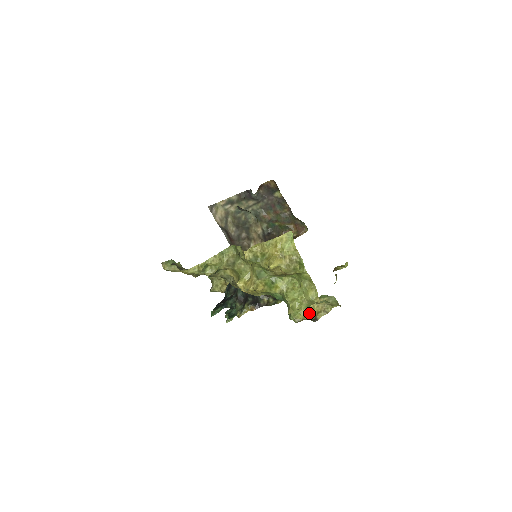
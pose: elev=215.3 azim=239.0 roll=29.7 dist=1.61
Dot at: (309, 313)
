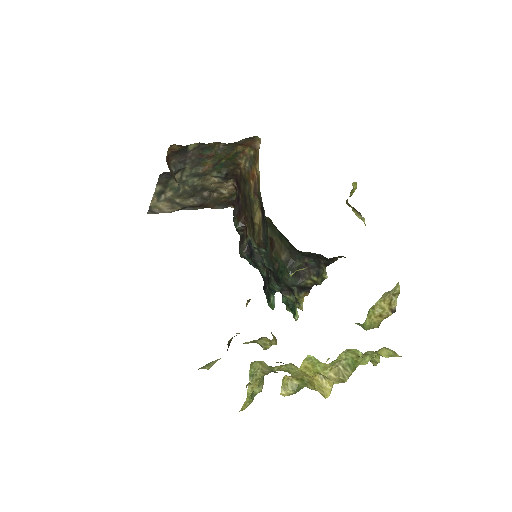
Dot at: (382, 315)
